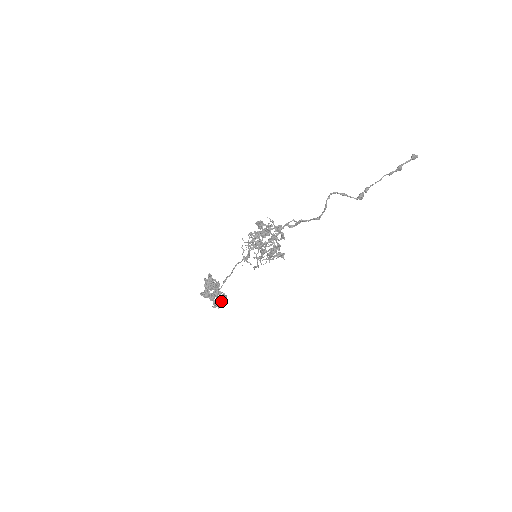
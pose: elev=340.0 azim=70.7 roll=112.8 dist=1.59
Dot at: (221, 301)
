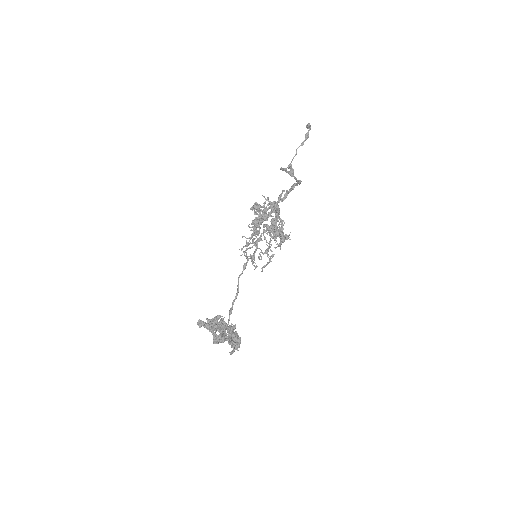
Dot at: (240, 337)
